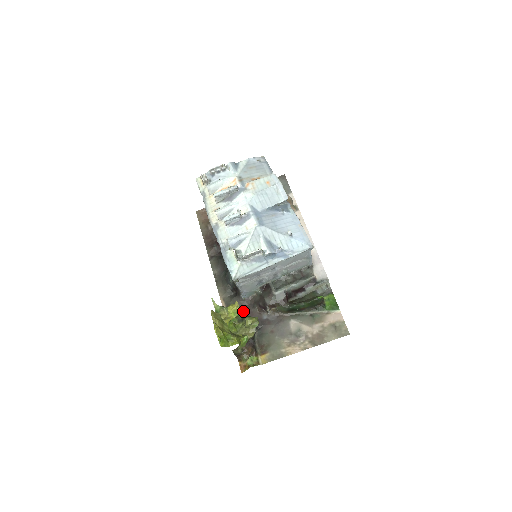
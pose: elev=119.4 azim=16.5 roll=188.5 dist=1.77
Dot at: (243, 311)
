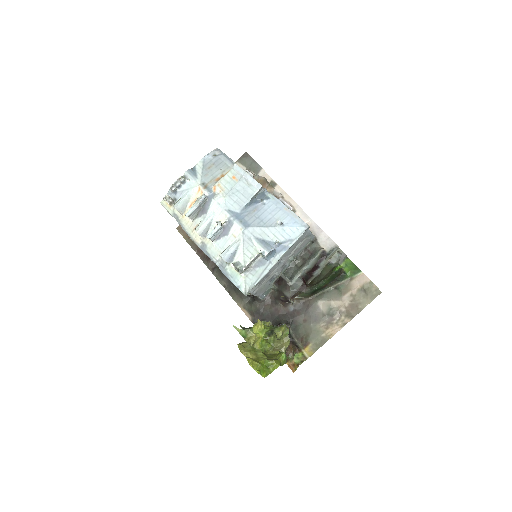
Dot at: (269, 324)
